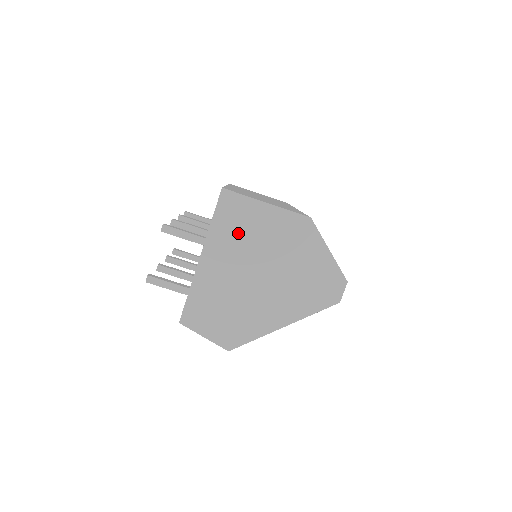
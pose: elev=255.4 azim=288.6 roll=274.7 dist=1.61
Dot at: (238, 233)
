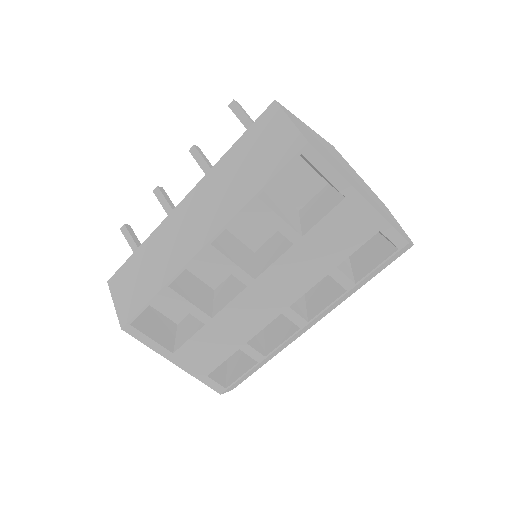
Dot at: (338, 155)
